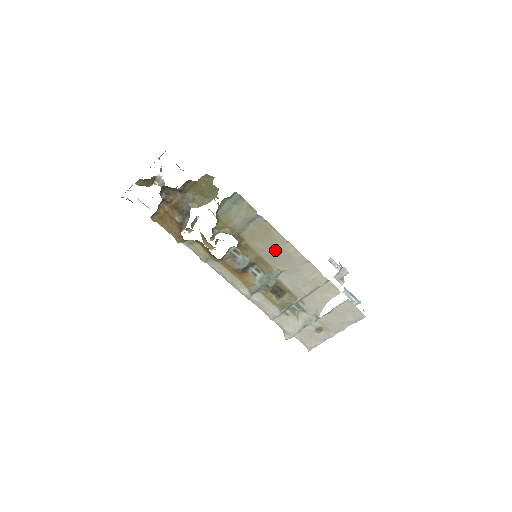
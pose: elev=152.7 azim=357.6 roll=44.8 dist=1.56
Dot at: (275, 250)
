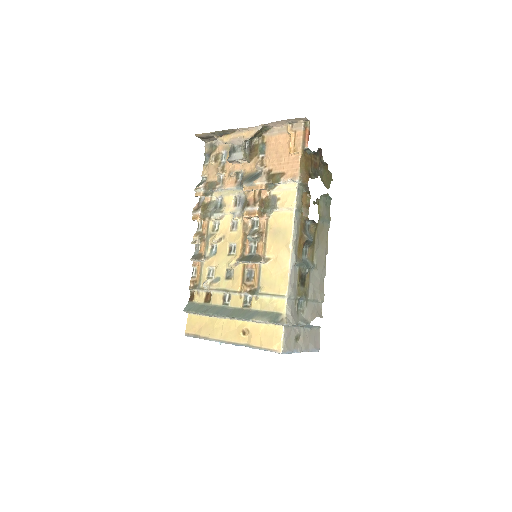
Dot at: (322, 251)
